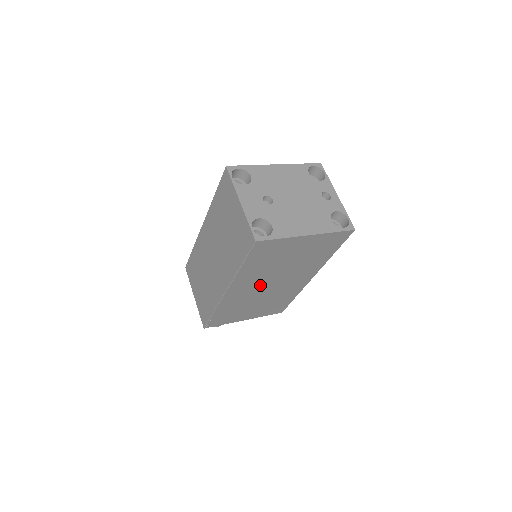
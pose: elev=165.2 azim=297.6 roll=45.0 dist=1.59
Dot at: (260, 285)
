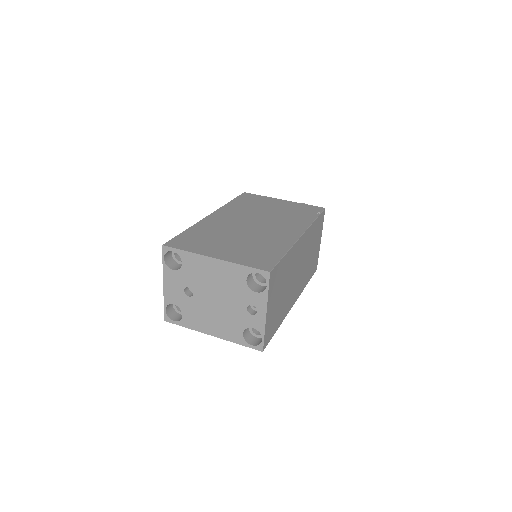
Dot at: occluded
